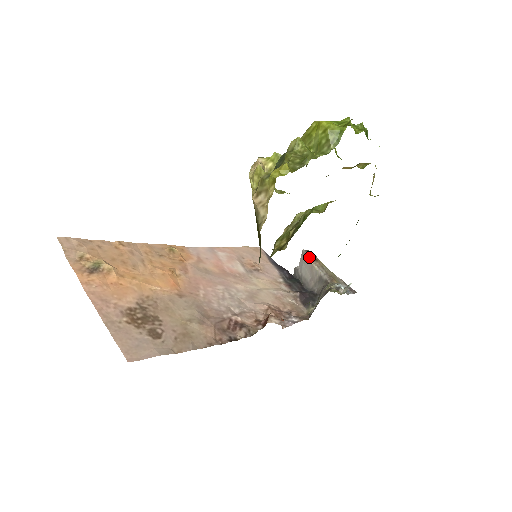
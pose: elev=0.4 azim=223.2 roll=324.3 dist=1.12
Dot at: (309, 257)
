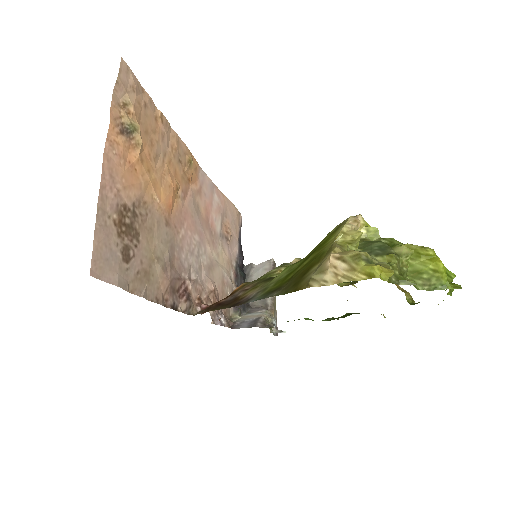
Dot at: occluded
